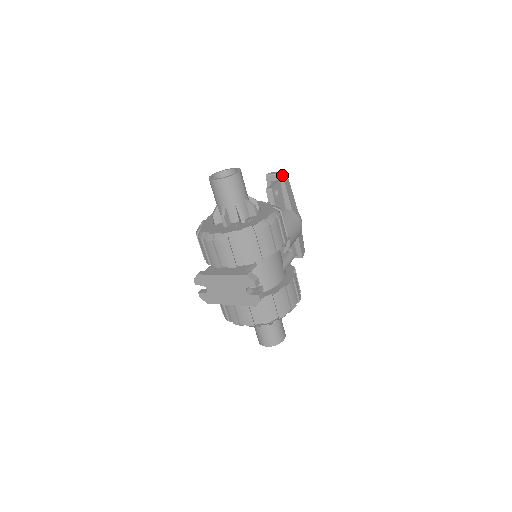
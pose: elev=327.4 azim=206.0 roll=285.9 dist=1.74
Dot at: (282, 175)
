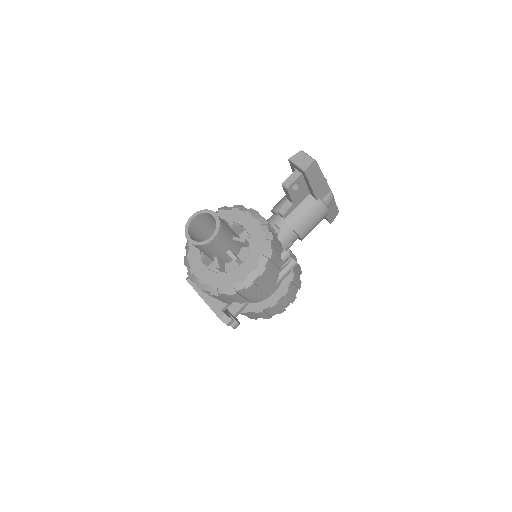
Dot at: (304, 173)
